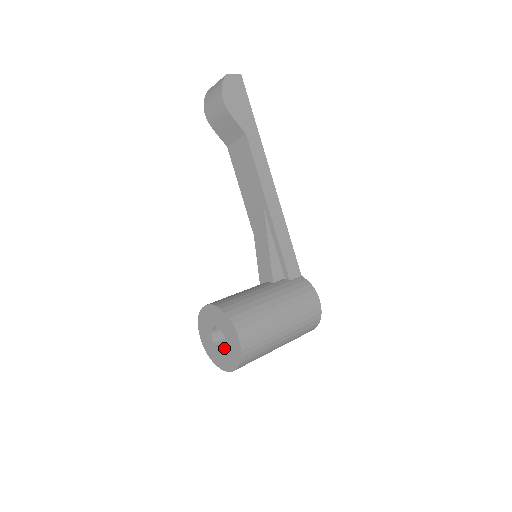
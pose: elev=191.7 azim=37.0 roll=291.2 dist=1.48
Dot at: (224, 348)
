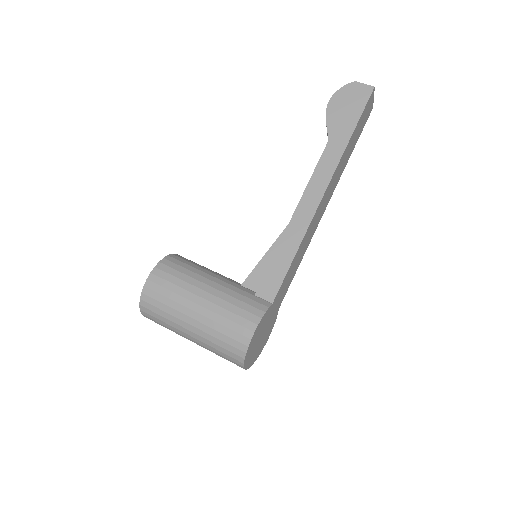
Dot at: occluded
